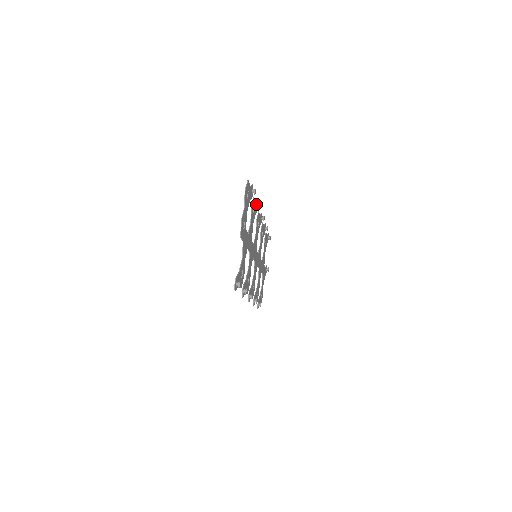
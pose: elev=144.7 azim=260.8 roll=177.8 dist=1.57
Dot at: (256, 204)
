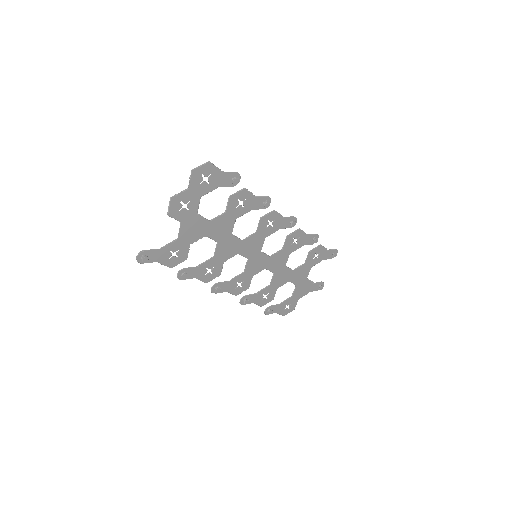
Dot at: (259, 199)
